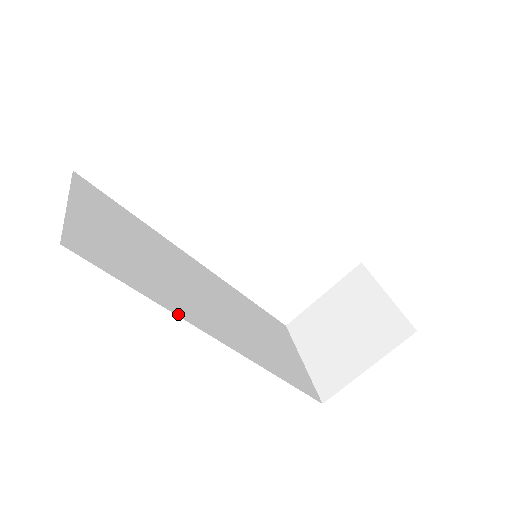
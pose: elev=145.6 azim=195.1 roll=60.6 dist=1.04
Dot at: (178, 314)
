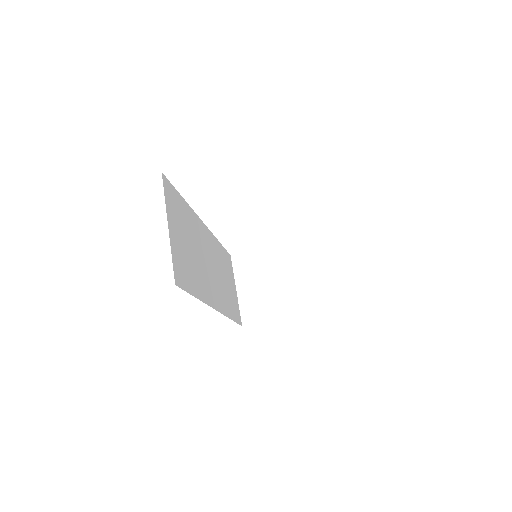
Dot at: (206, 302)
